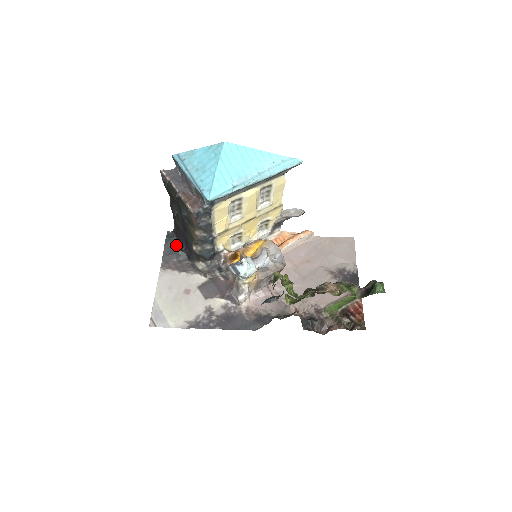
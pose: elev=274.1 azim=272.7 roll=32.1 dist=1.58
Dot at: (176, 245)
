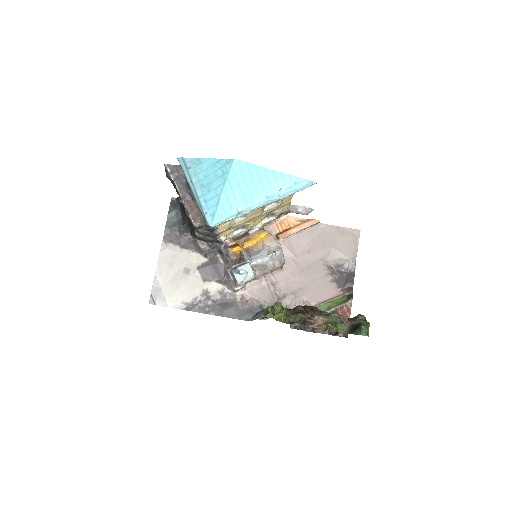
Dot at: (179, 215)
